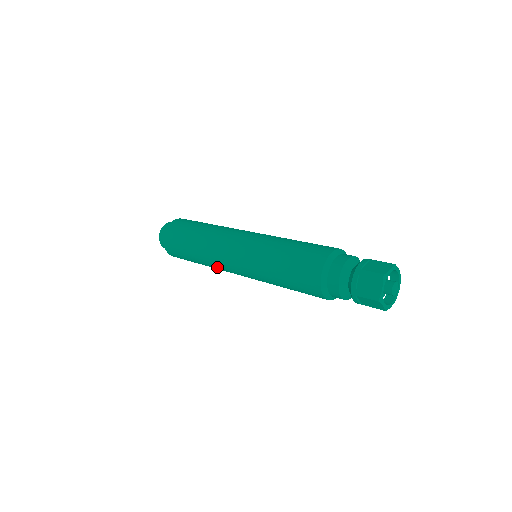
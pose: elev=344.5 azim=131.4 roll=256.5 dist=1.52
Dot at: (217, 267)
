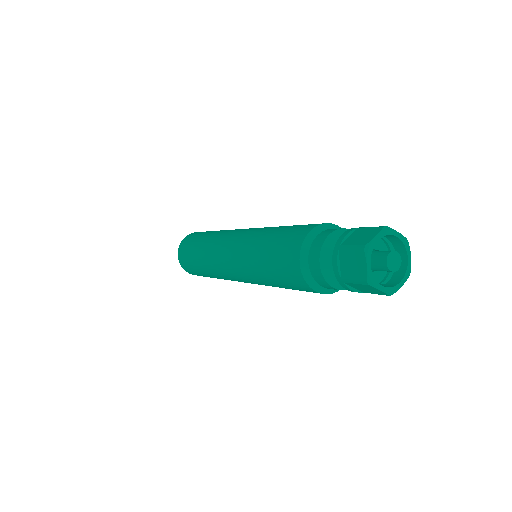
Dot at: (224, 278)
